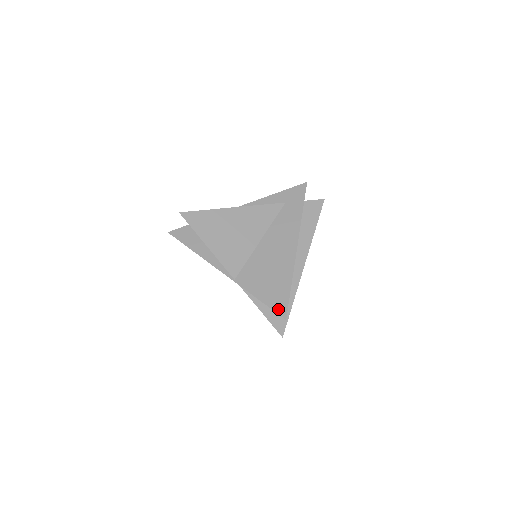
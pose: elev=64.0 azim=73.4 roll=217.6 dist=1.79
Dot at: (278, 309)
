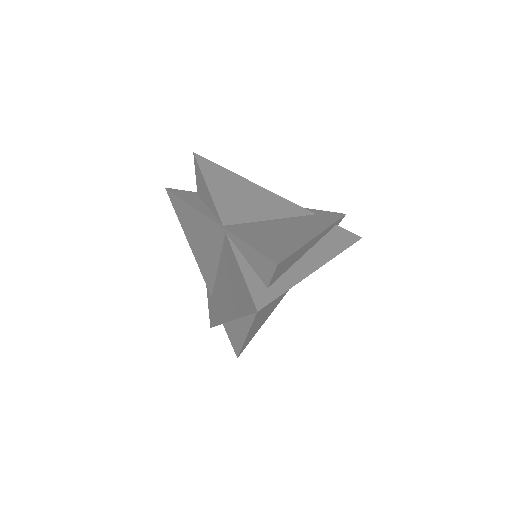
Dot at: (270, 255)
